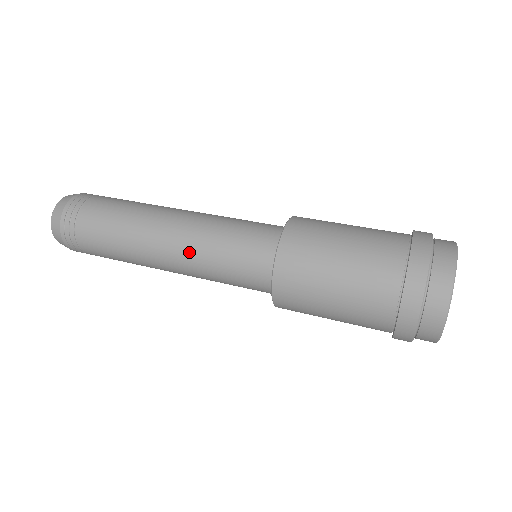
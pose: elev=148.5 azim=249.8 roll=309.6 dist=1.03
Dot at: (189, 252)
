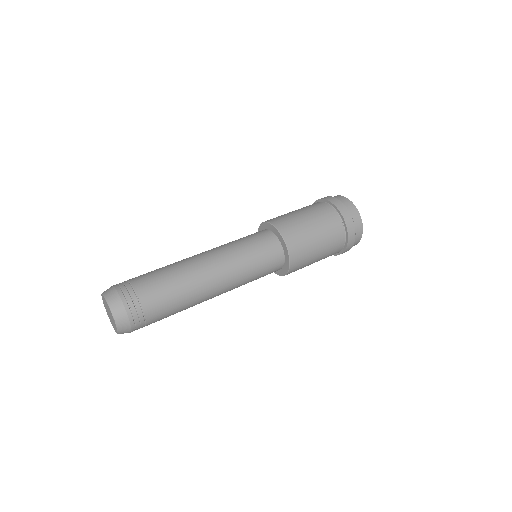
Dot at: (226, 256)
